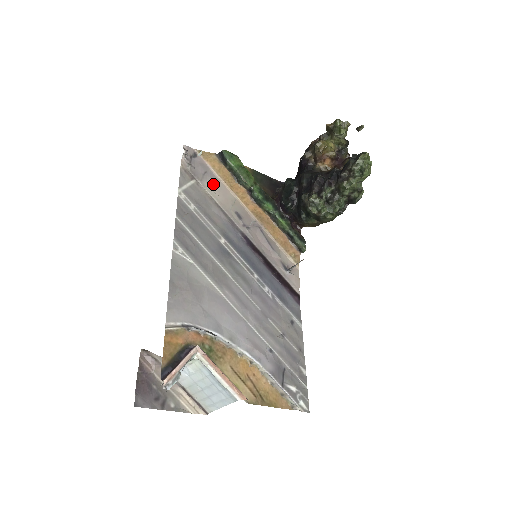
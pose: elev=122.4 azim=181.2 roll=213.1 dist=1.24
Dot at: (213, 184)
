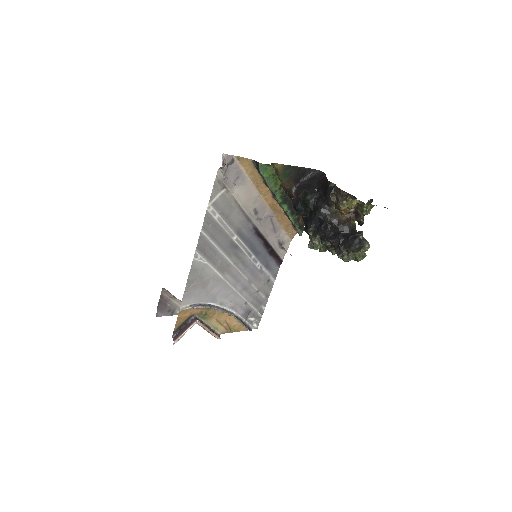
Dot at: (241, 188)
